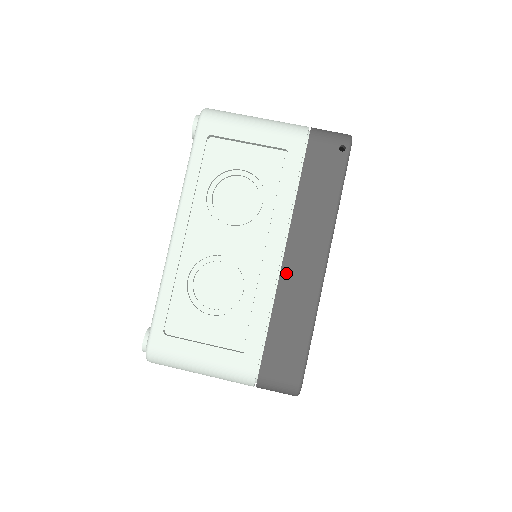
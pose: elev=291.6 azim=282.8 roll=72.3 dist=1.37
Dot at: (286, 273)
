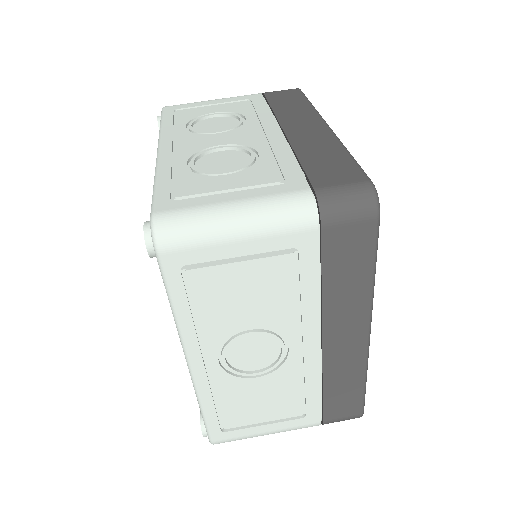
Dot at: (293, 136)
